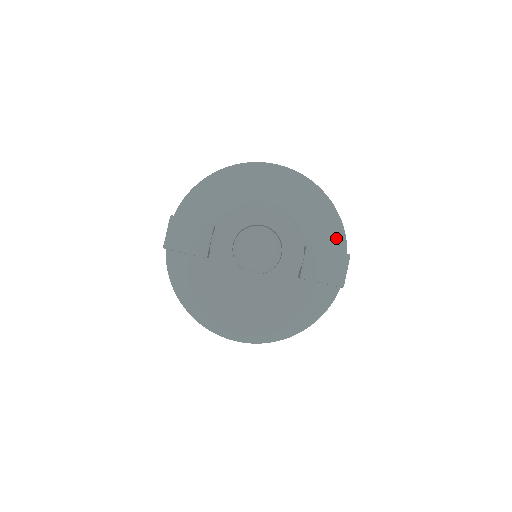
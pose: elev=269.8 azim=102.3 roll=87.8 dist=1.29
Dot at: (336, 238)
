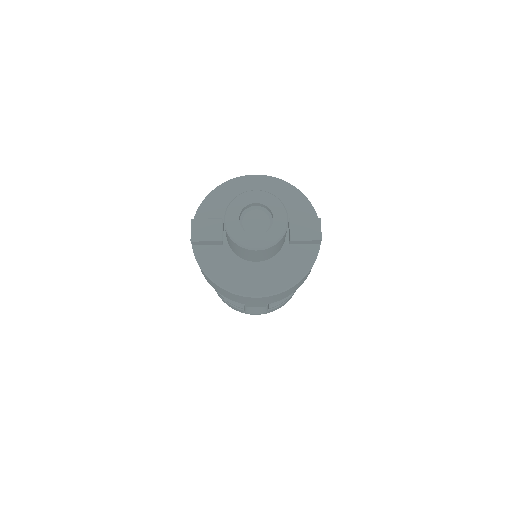
Dot at: (308, 212)
